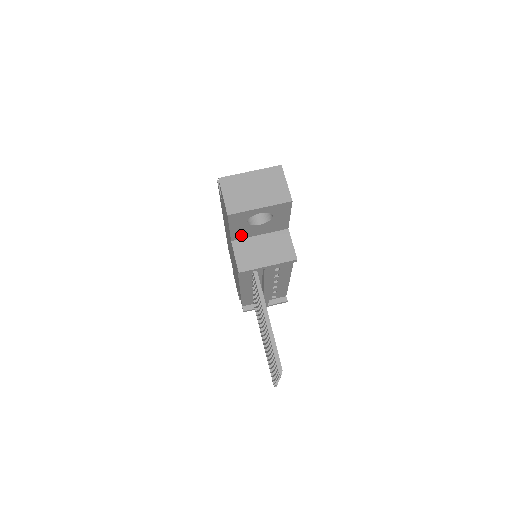
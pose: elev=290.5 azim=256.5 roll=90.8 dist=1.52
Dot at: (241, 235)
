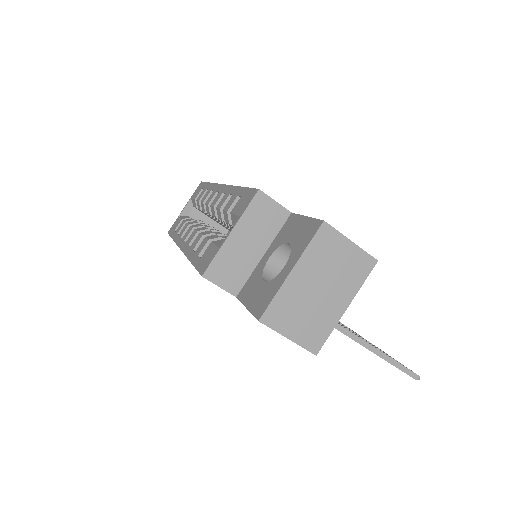
Dot at: occluded
